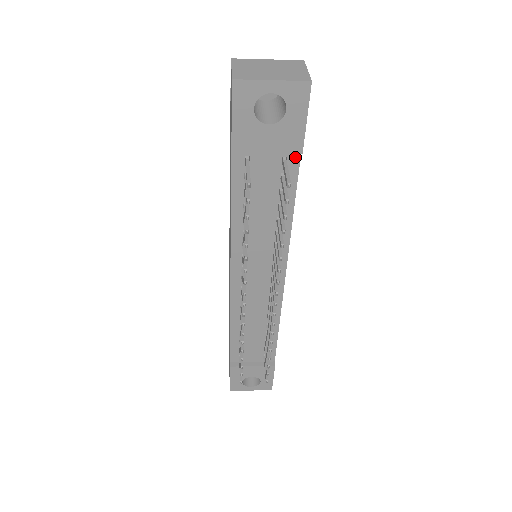
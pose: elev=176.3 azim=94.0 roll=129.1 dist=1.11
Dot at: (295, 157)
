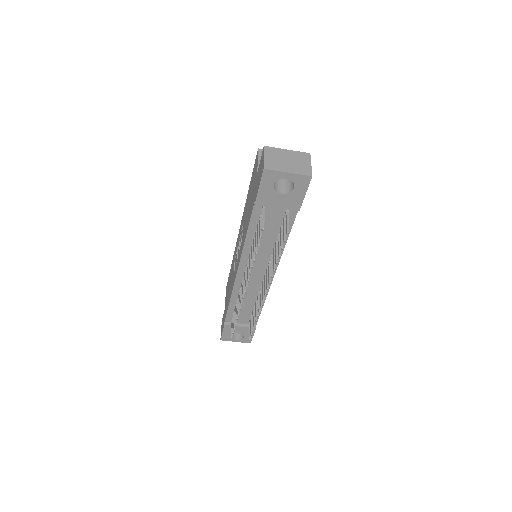
Dot at: (294, 211)
